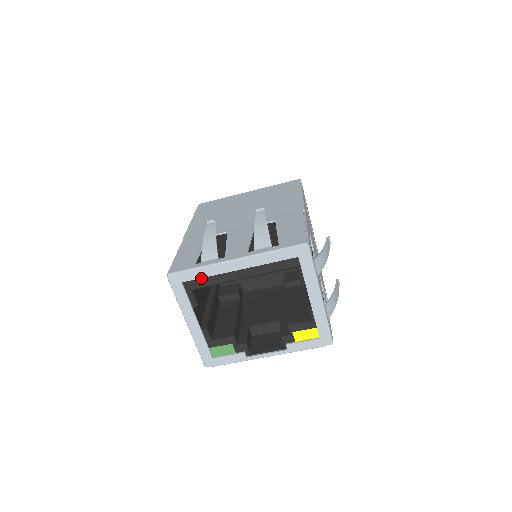
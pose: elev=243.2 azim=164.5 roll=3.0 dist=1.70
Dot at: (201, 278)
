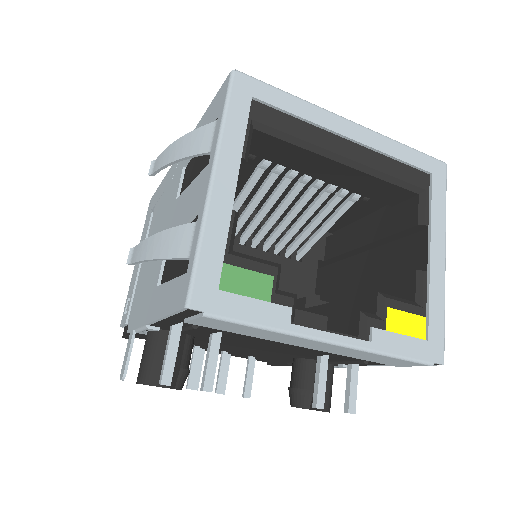
Dot at: (284, 115)
